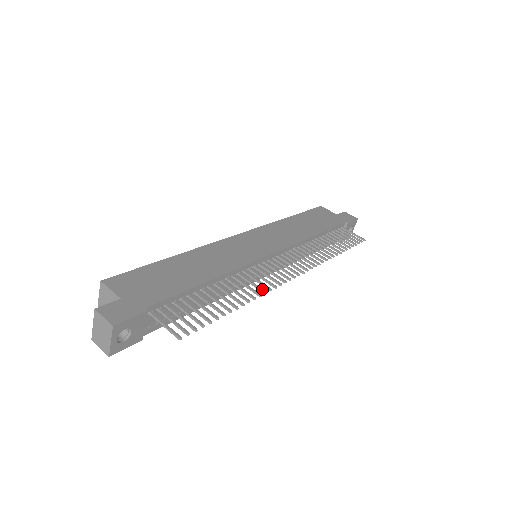
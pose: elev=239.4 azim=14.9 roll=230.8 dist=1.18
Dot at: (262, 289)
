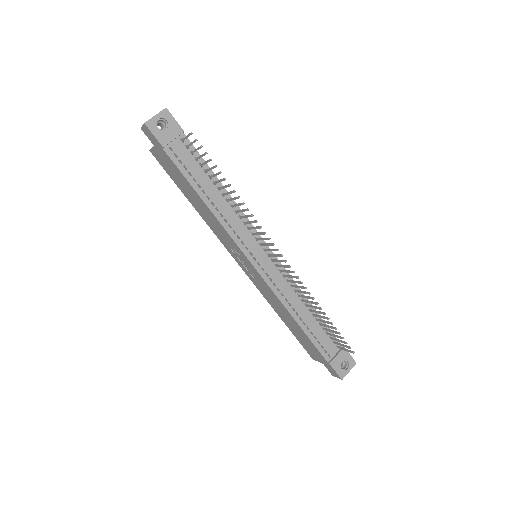
Dot at: (251, 215)
